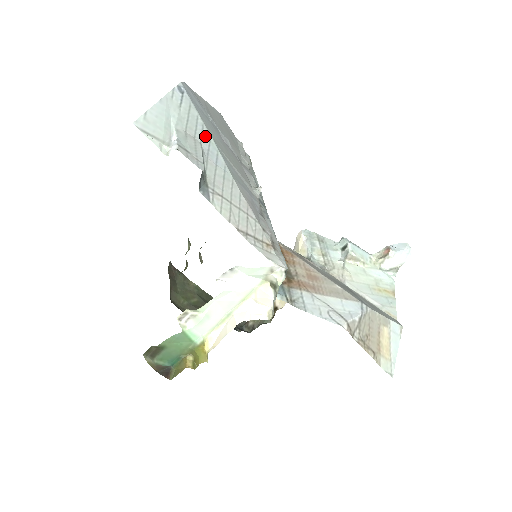
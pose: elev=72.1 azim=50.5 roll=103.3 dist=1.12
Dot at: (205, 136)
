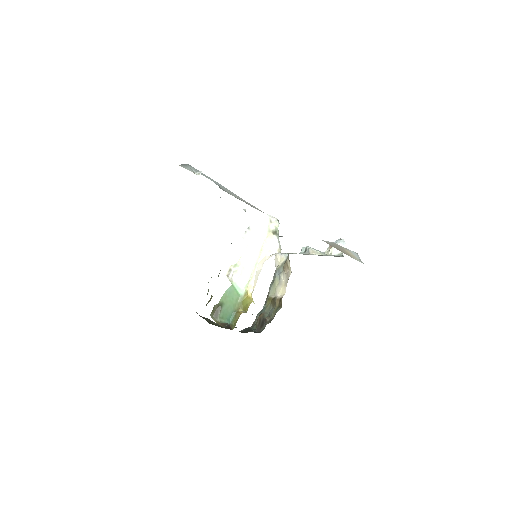
Dot at: (210, 178)
